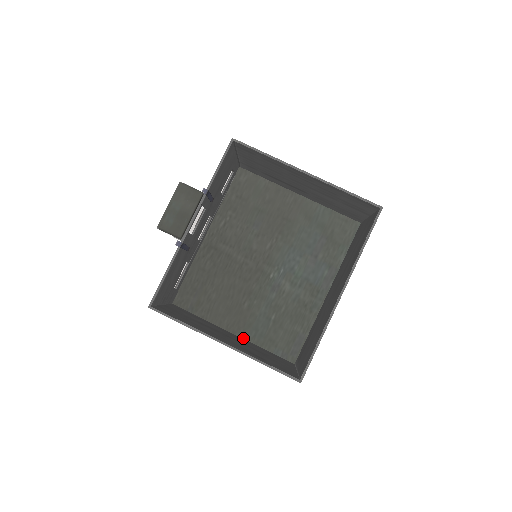
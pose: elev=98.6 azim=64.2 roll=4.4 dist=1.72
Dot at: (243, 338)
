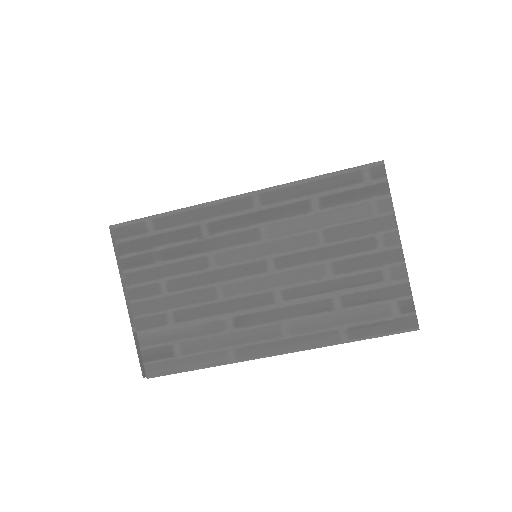
Dot at: occluded
